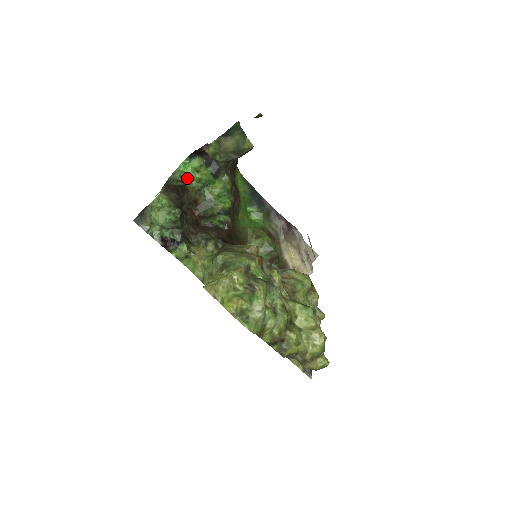
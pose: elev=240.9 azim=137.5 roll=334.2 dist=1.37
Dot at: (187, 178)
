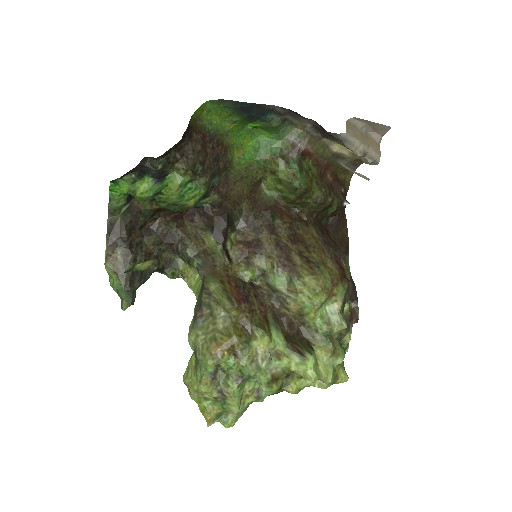
Dot at: (129, 194)
